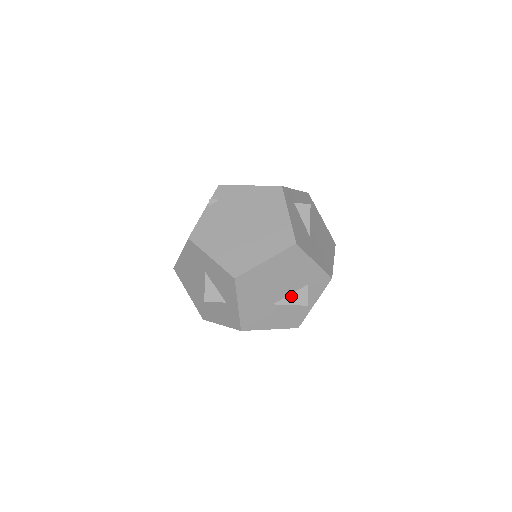
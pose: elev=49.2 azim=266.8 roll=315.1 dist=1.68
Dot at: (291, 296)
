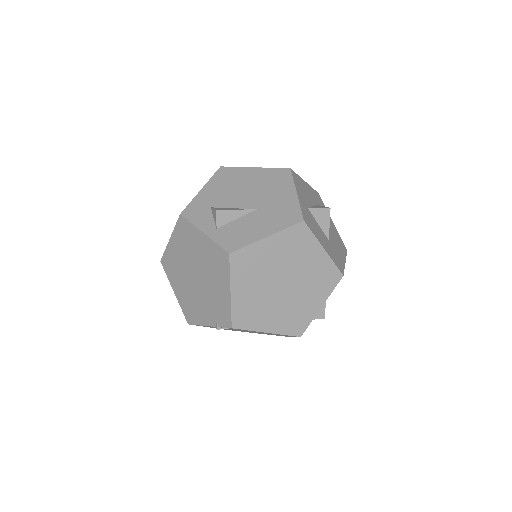
Dot at: occluded
